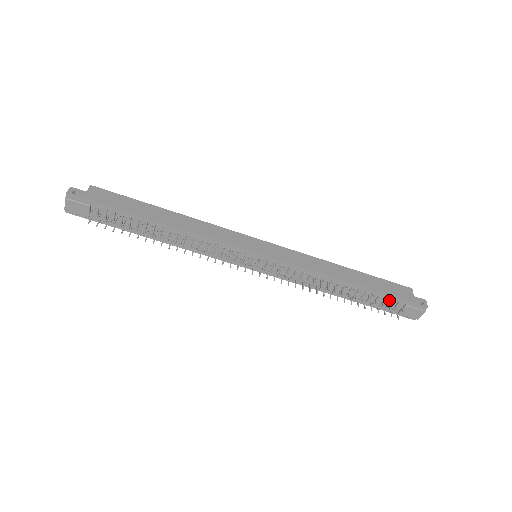
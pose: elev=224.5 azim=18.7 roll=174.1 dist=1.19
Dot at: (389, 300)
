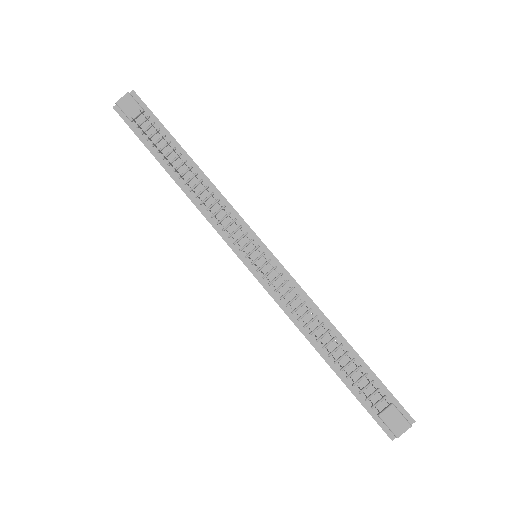
Dot at: (375, 386)
